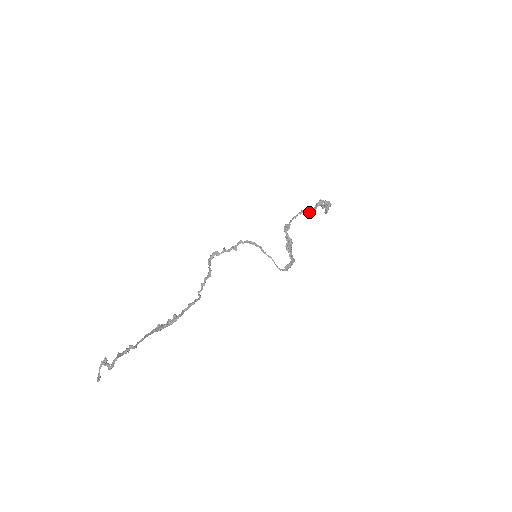
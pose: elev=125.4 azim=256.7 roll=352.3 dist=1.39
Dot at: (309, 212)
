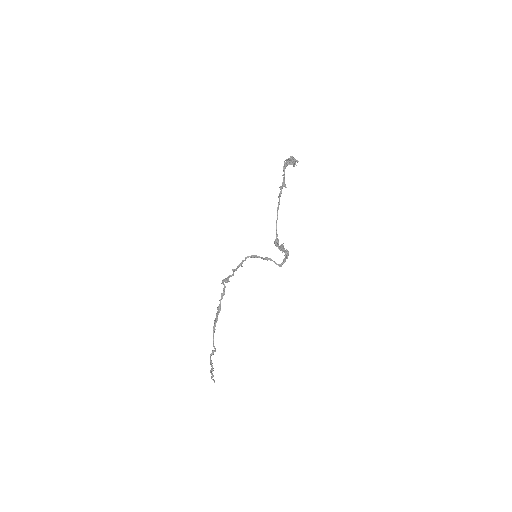
Dot at: (282, 188)
